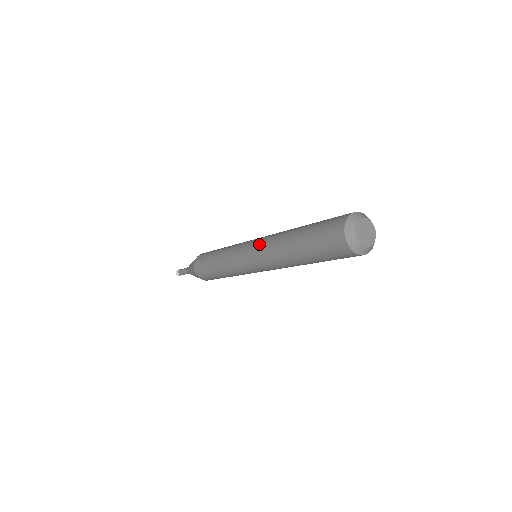
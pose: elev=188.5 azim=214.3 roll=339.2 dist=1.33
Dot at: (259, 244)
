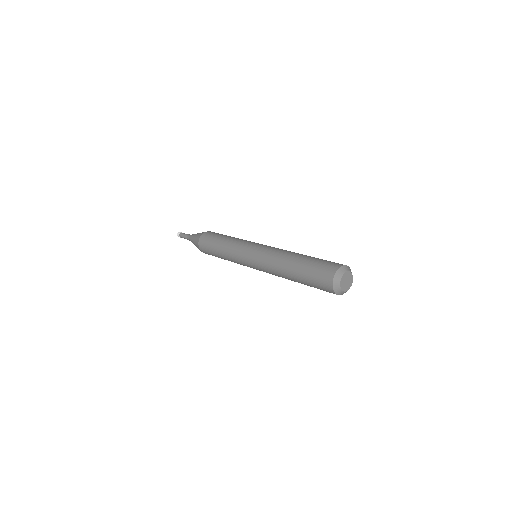
Dot at: (261, 263)
